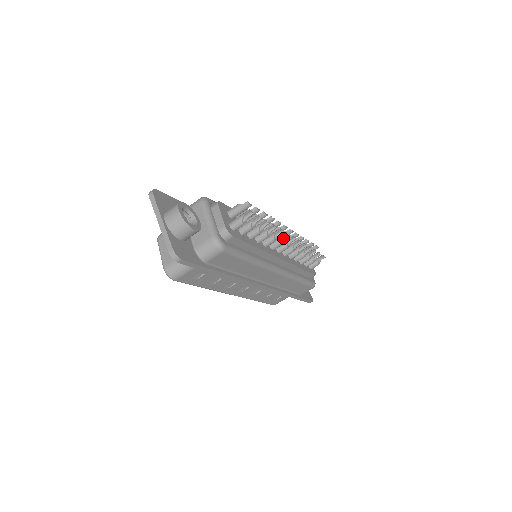
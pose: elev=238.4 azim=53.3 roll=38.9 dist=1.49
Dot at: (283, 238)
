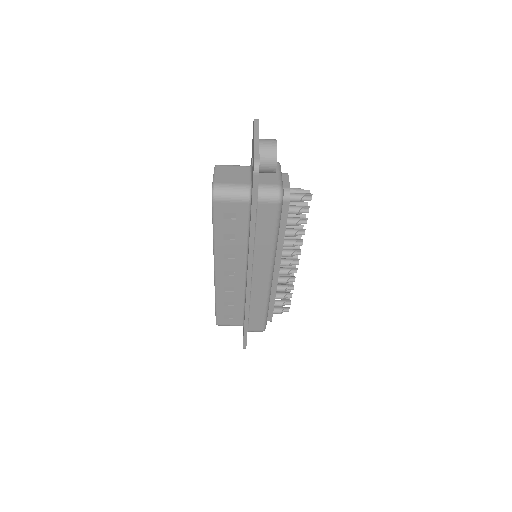
Dot at: (294, 253)
